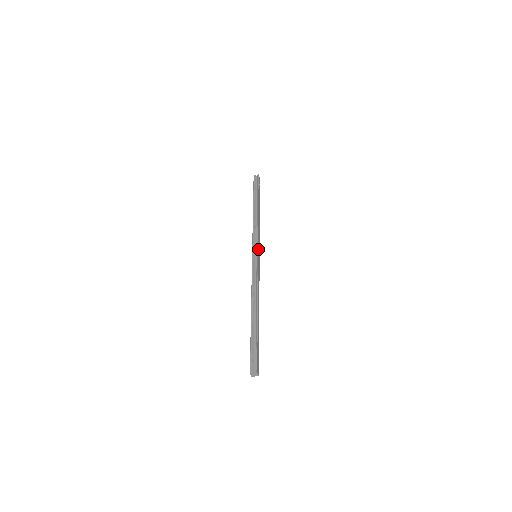
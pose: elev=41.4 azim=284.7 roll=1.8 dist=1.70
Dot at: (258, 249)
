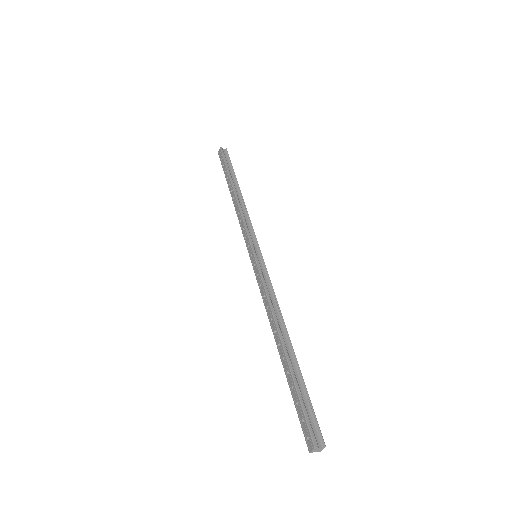
Dot at: (258, 247)
